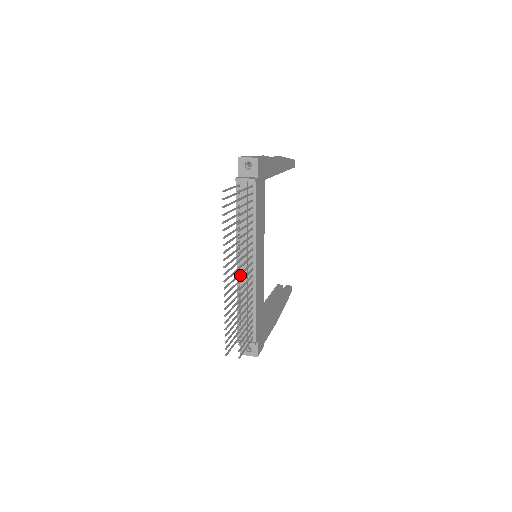
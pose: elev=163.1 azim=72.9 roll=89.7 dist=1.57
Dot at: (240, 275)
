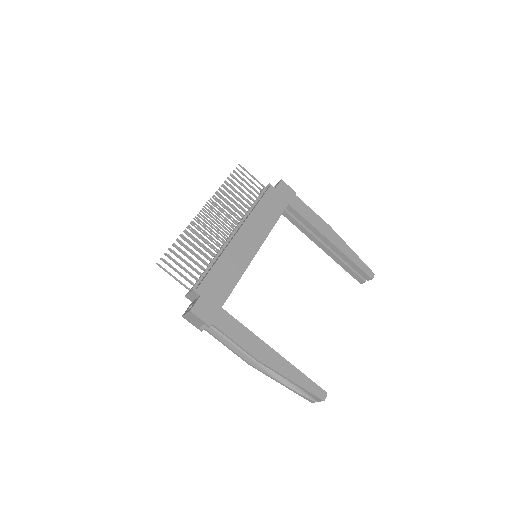
Dot at: (209, 207)
